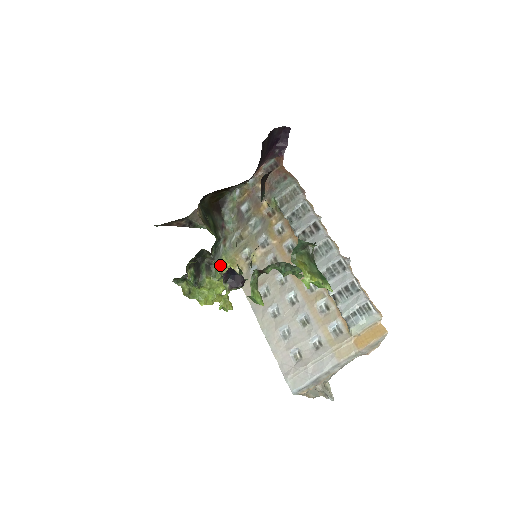
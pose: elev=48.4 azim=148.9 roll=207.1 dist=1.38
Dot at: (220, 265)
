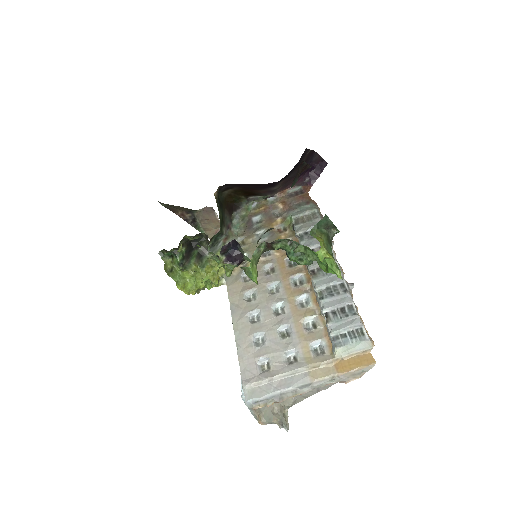
Dot at: occluded
